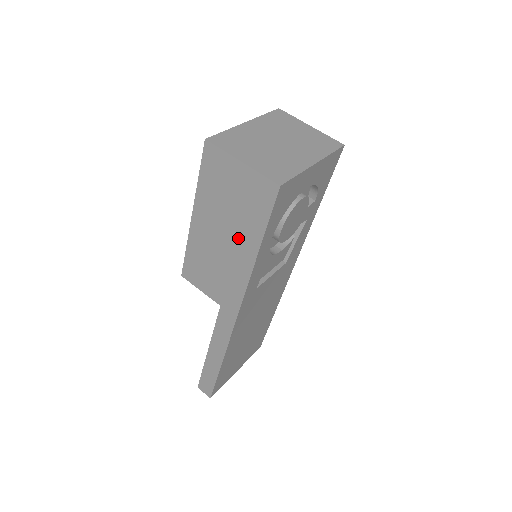
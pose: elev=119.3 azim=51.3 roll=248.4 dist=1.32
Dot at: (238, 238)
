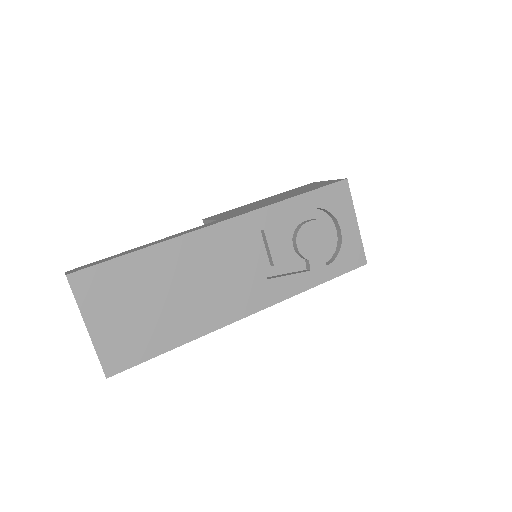
Dot at: (288, 196)
